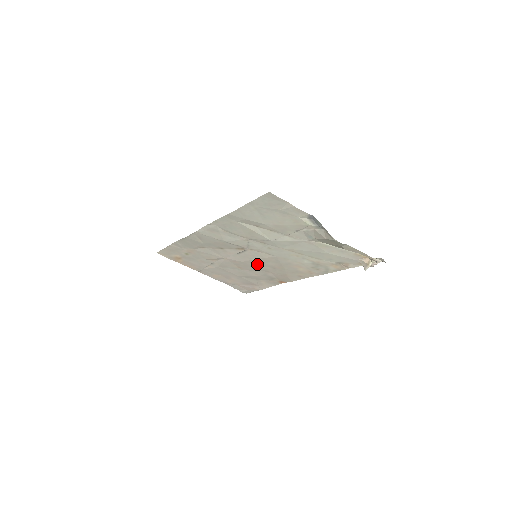
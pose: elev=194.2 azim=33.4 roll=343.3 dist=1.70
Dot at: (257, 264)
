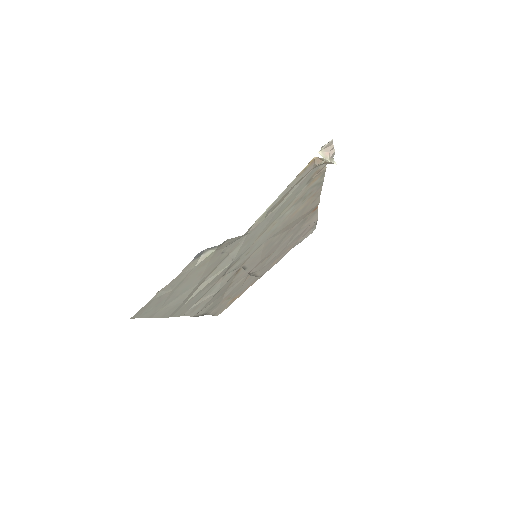
Dot at: (271, 247)
